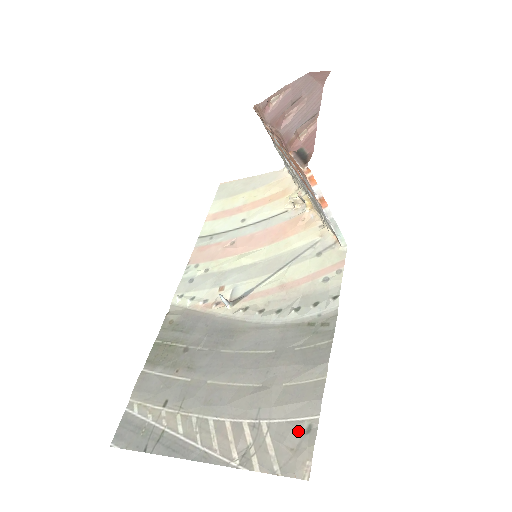
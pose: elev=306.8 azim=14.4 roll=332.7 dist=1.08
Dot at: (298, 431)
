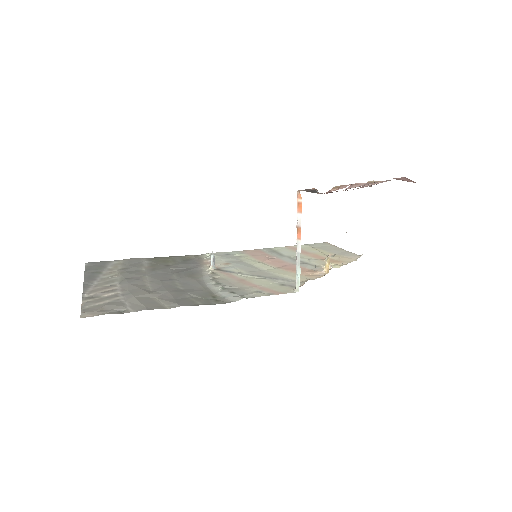
Dot at: (118, 307)
